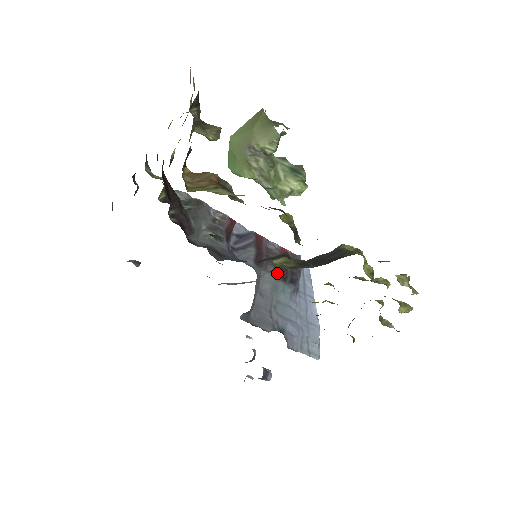
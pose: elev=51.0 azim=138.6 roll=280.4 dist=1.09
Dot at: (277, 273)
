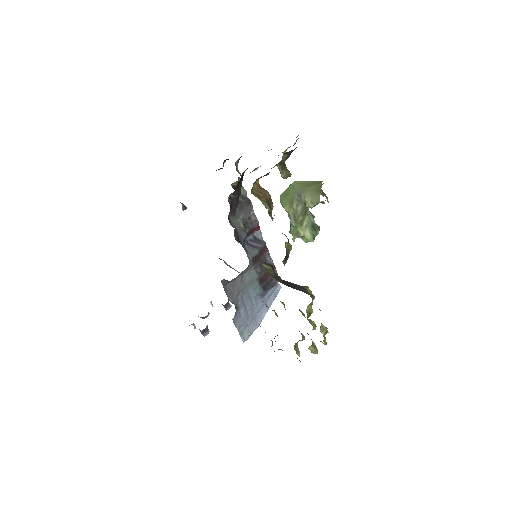
Dot at: (260, 275)
